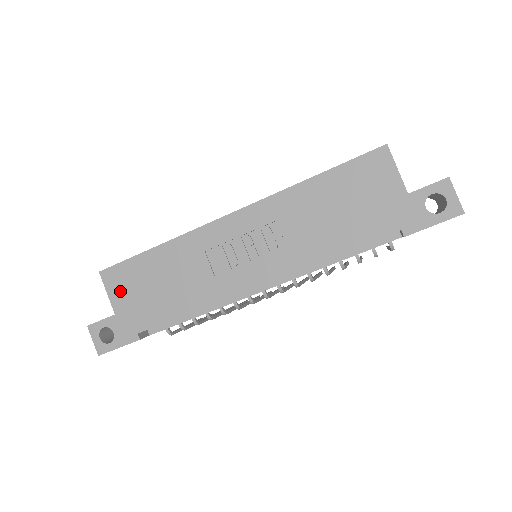
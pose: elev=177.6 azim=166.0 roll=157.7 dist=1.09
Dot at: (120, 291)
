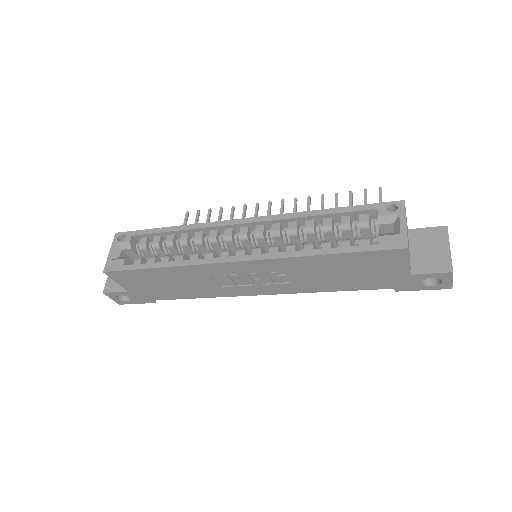
Dot at: (129, 283)
